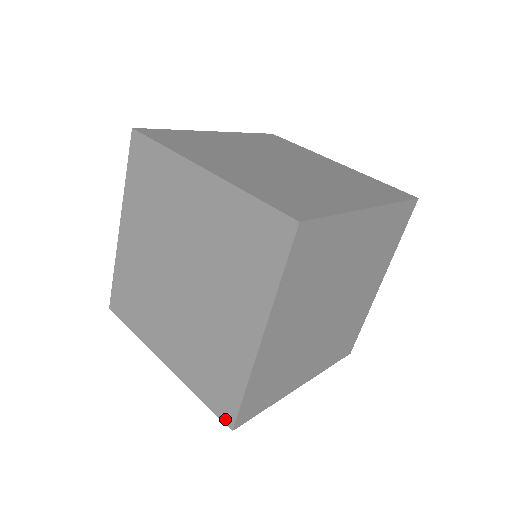
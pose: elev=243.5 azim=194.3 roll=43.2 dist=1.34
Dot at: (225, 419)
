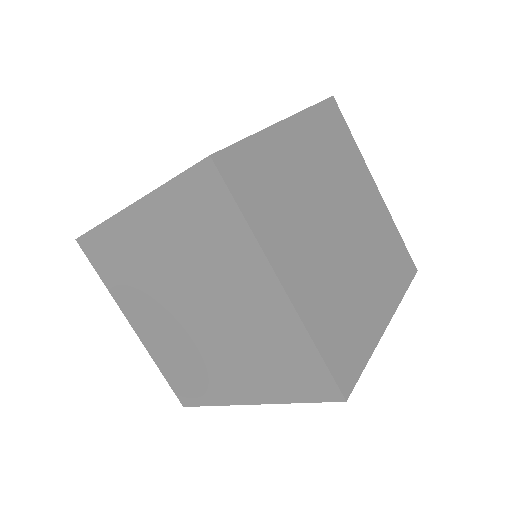
Dot at: (181, 399)
